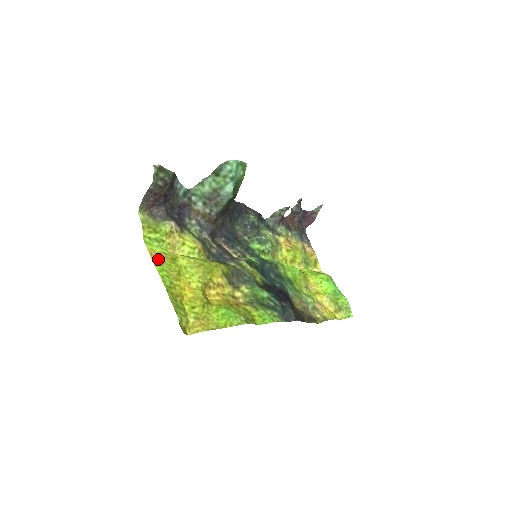
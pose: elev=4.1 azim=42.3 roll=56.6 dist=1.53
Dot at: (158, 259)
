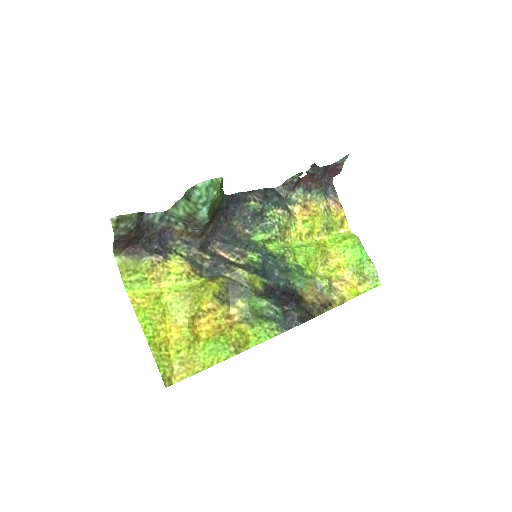
Dot at: (140, 305)
